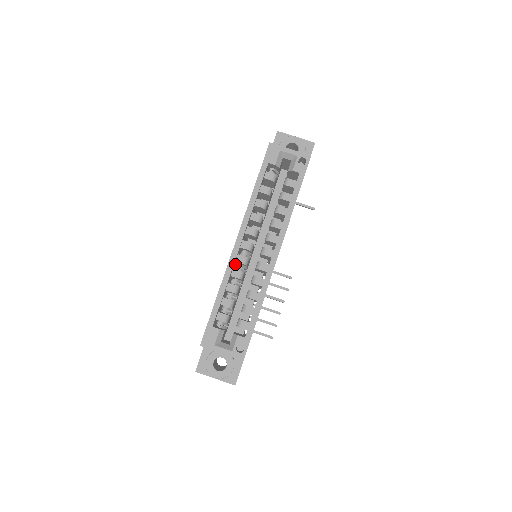
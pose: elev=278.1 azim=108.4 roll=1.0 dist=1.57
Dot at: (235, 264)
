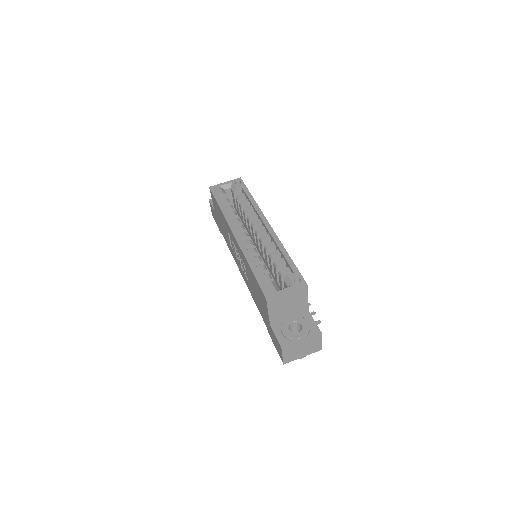
Dot at: occluded
